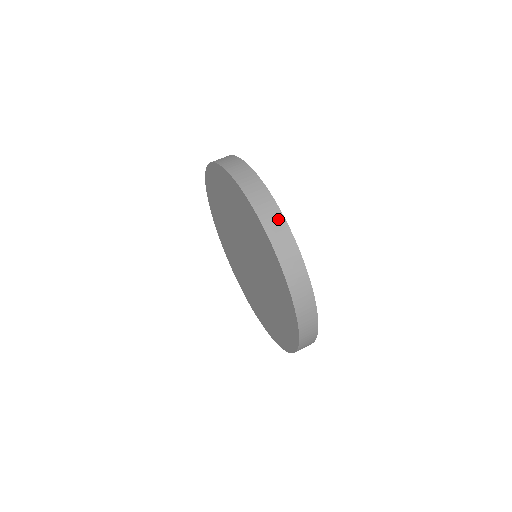
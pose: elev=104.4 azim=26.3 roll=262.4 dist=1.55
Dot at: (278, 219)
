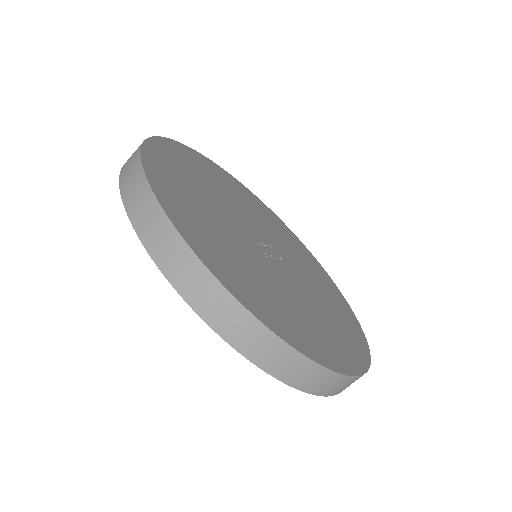
Dot at: (166, 233)
